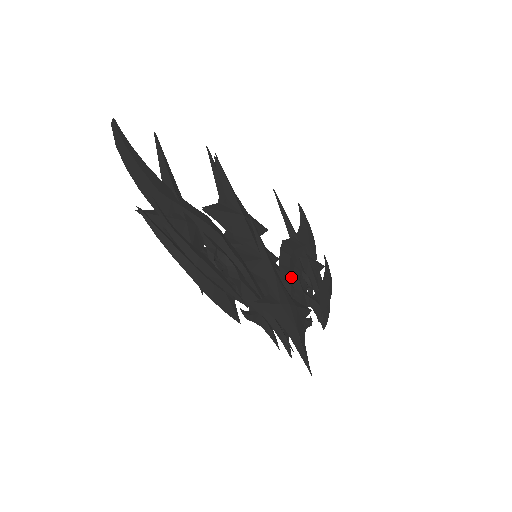
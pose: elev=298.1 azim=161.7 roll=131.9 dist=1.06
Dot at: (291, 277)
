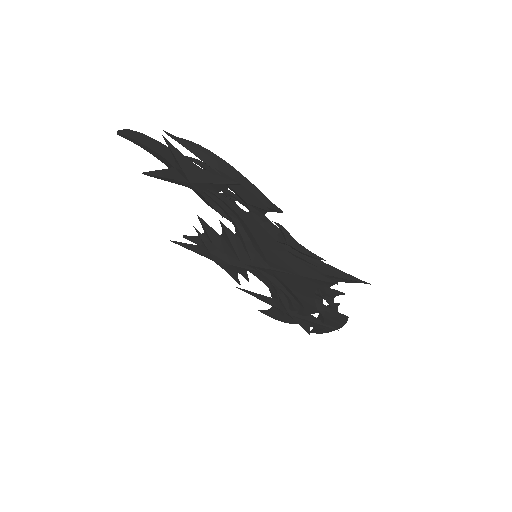
Dot at: occluded
